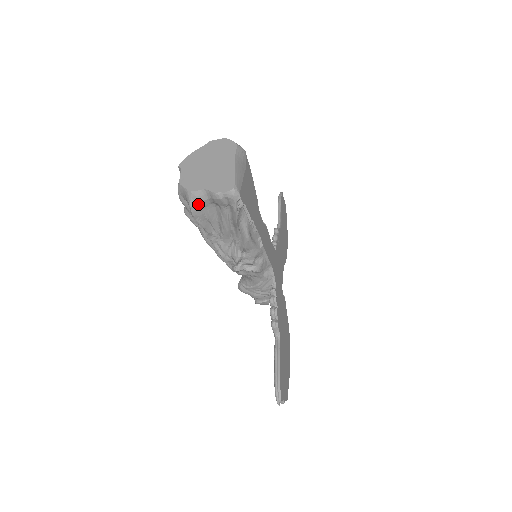
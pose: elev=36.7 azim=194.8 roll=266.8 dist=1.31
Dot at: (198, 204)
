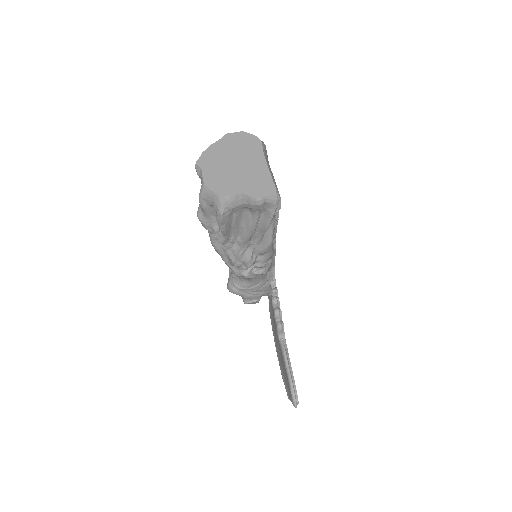
Dot at: (229, 210)
